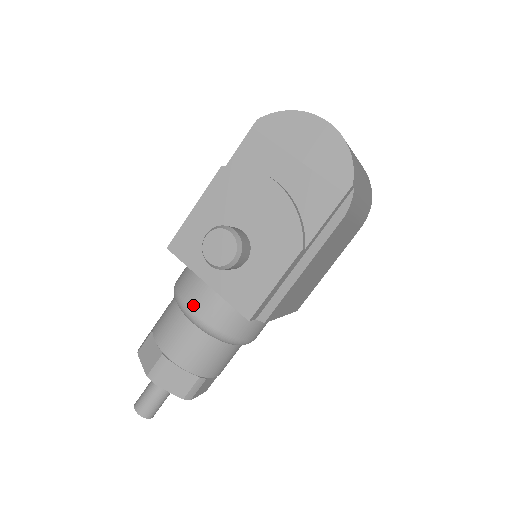
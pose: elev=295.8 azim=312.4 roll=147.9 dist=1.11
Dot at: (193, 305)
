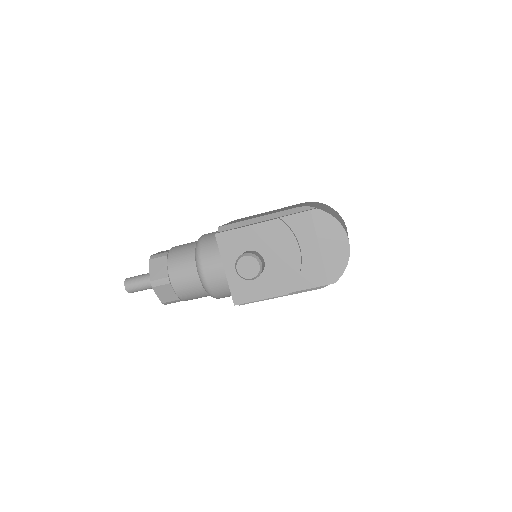
Dot at: (206, 269)
